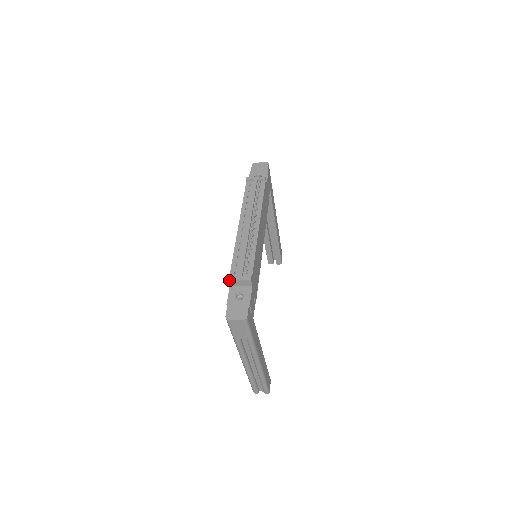
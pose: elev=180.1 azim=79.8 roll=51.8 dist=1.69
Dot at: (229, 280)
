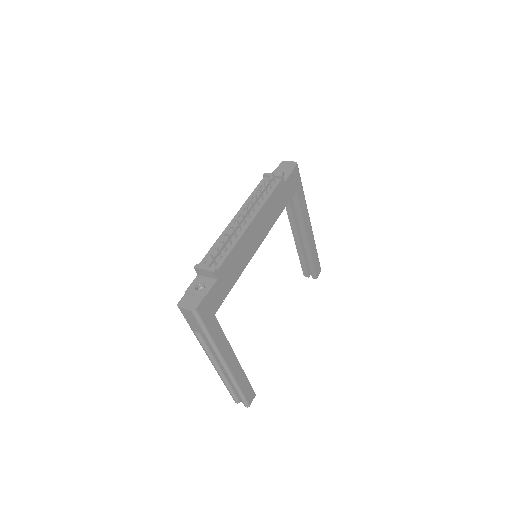
Dot at: (195, 268)
